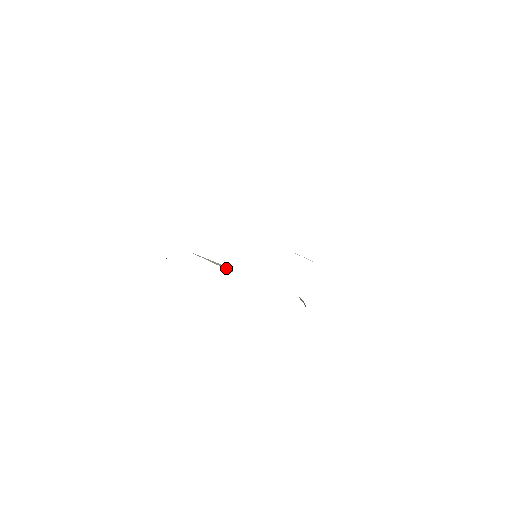
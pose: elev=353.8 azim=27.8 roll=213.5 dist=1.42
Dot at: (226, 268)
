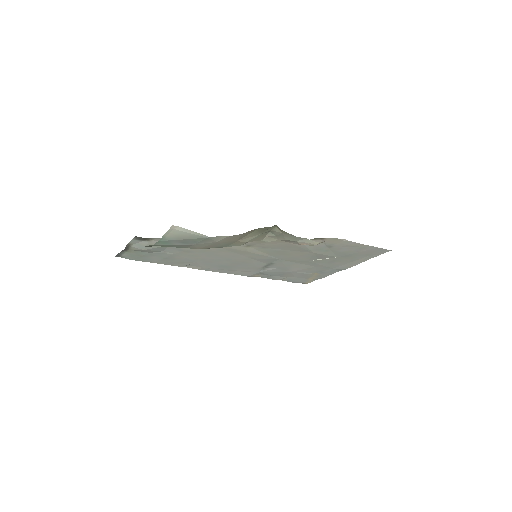
Dot at: occluded
